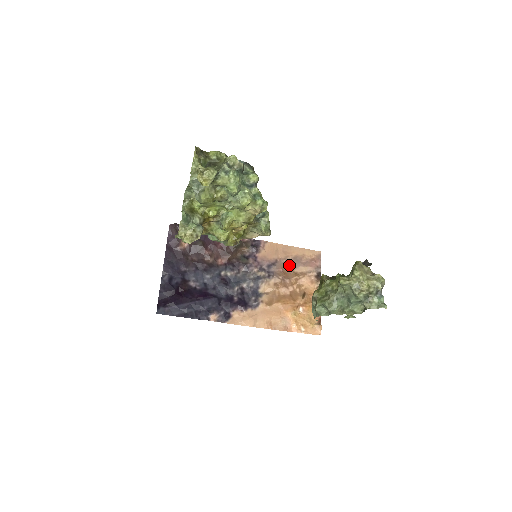
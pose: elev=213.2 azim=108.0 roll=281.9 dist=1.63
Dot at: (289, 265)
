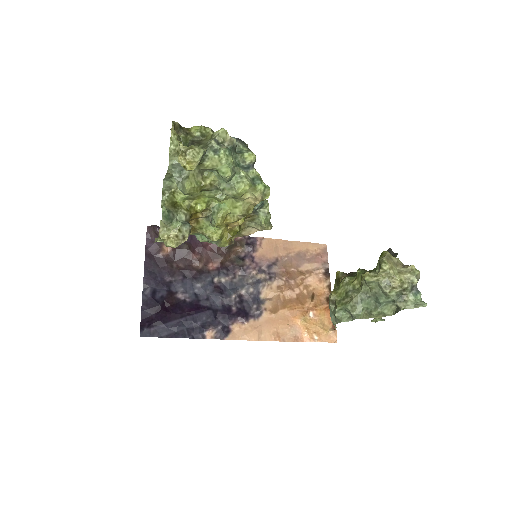
Dot at: (292, 263)
